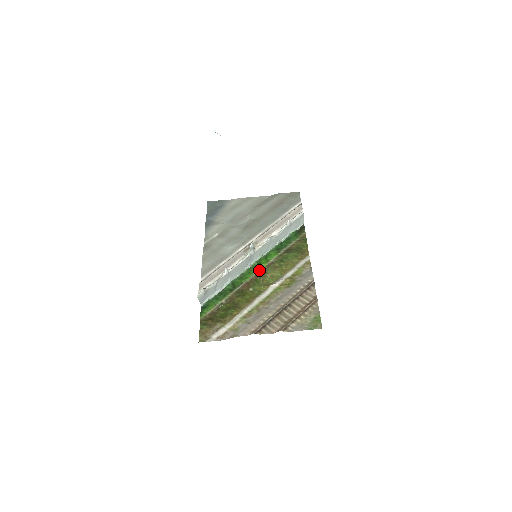
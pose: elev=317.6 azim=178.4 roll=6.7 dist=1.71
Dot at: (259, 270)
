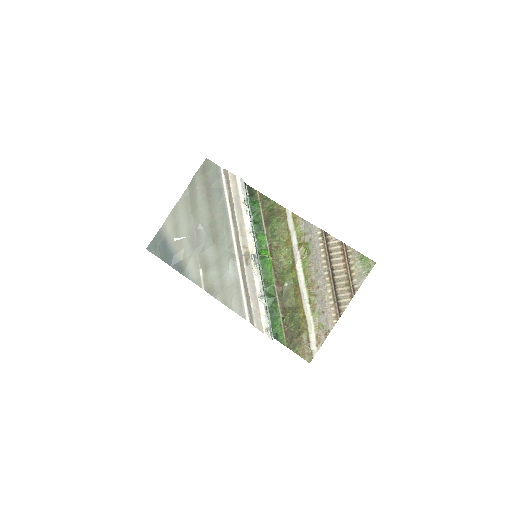
Dot at: (271, 263)
